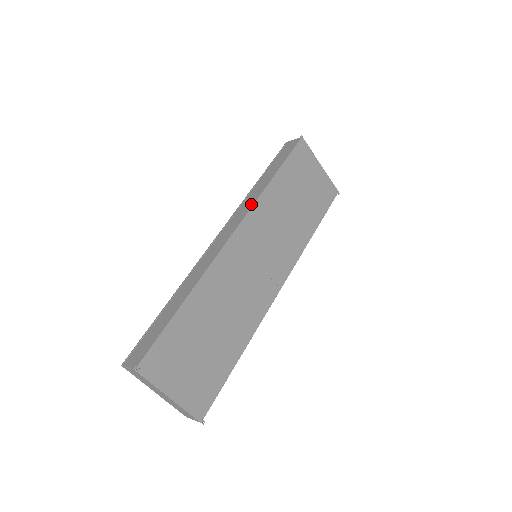
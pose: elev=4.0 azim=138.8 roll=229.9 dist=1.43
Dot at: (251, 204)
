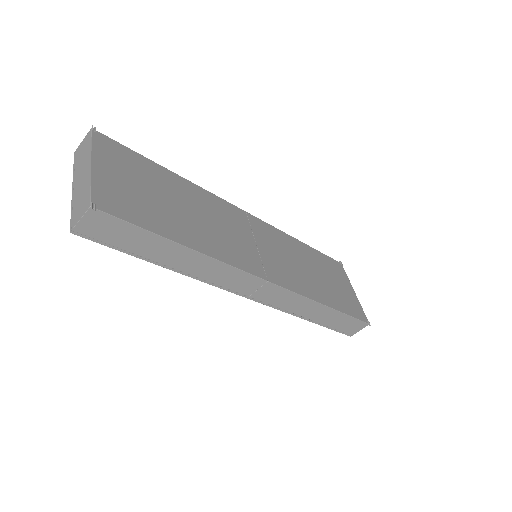
Dot at: occluded
